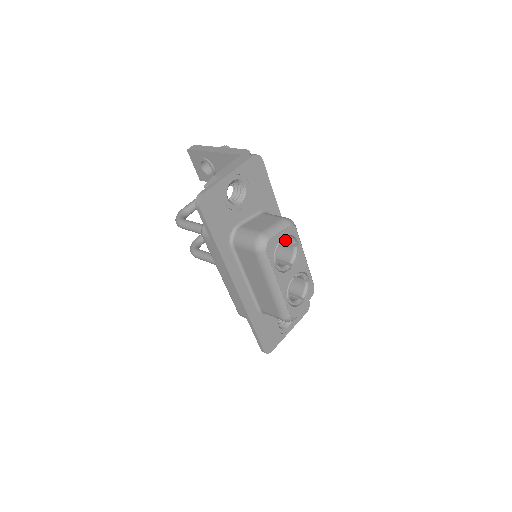
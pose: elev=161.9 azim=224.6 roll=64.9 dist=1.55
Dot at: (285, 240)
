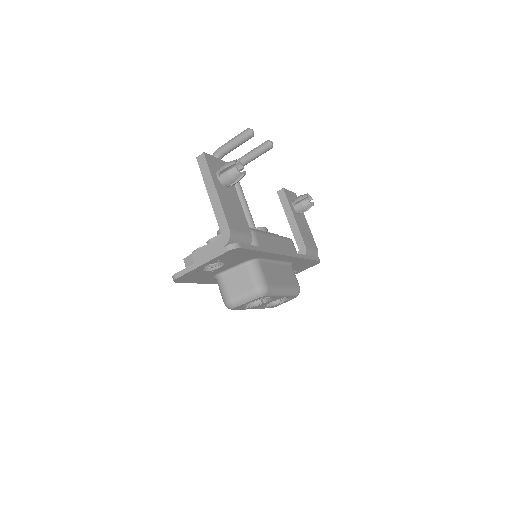
Dot at: occluded
